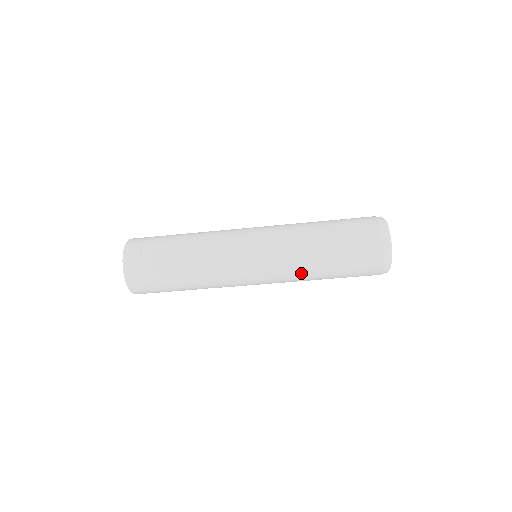
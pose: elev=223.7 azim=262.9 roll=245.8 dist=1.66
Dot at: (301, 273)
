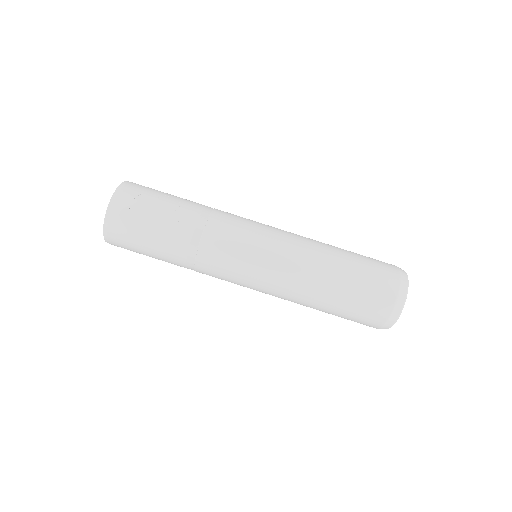
Dot at: (299, 293)
